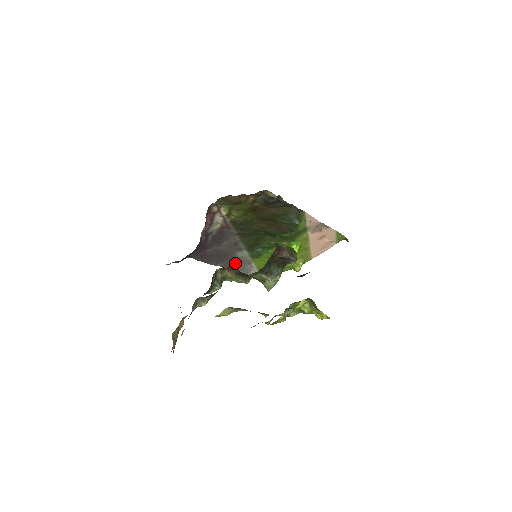
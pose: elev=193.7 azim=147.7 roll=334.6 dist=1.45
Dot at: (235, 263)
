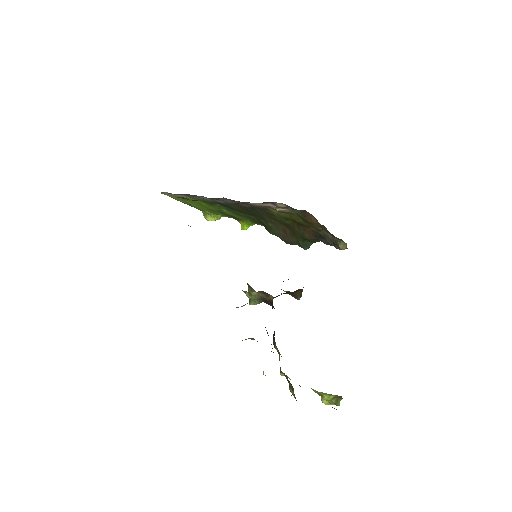
Dot at: (181, 194)
